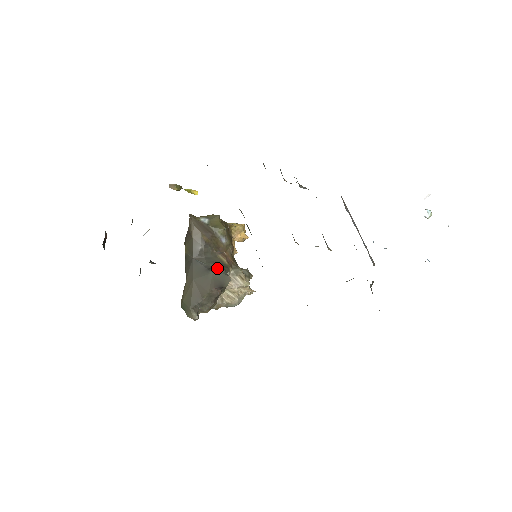
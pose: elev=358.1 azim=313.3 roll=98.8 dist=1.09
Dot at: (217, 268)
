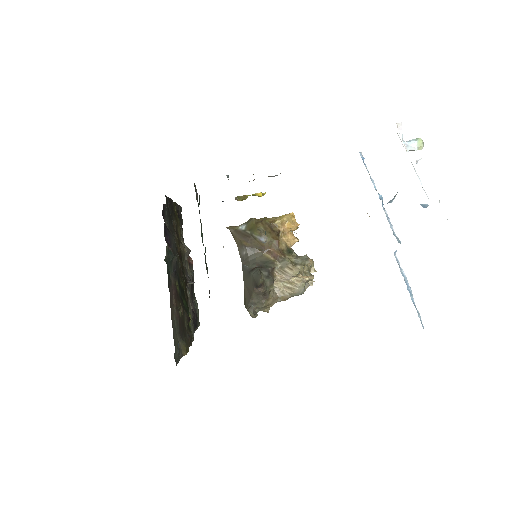
Dot at: (256, 269)
